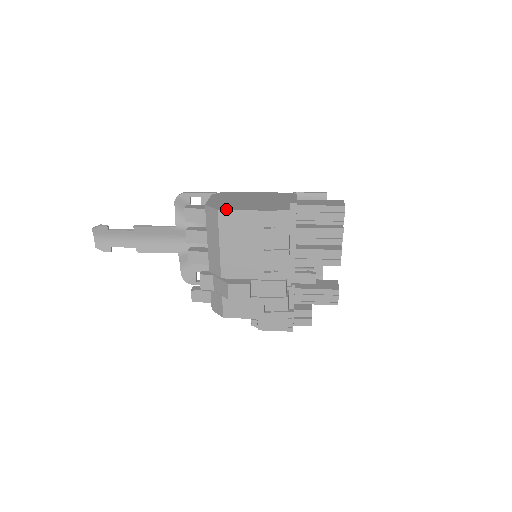
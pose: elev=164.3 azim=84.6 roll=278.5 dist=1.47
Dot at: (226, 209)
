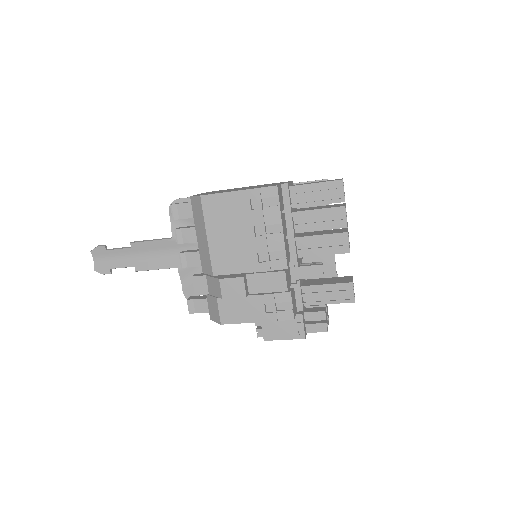
Dot at: (209, 194)
